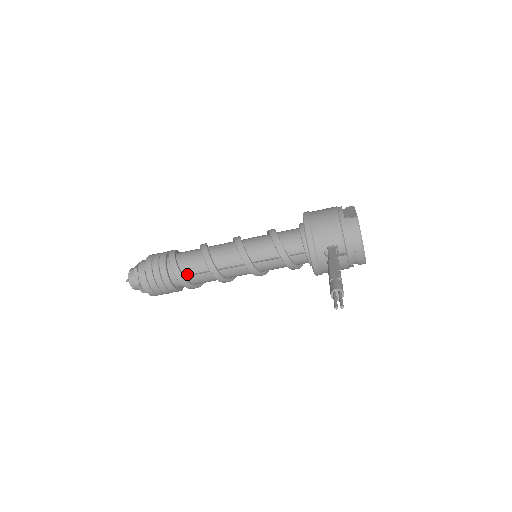
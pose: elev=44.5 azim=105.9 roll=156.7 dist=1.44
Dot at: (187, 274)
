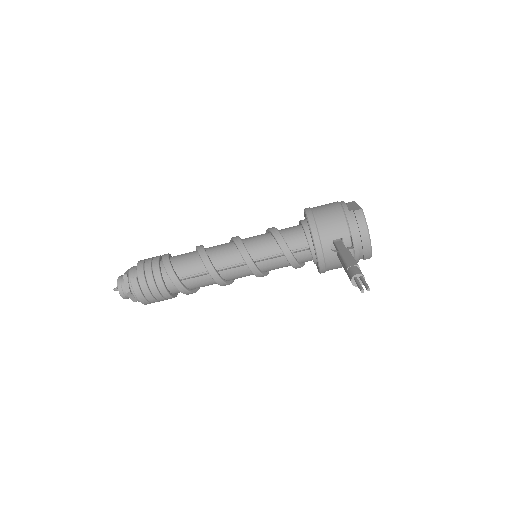
Dot at: (183, 278)
